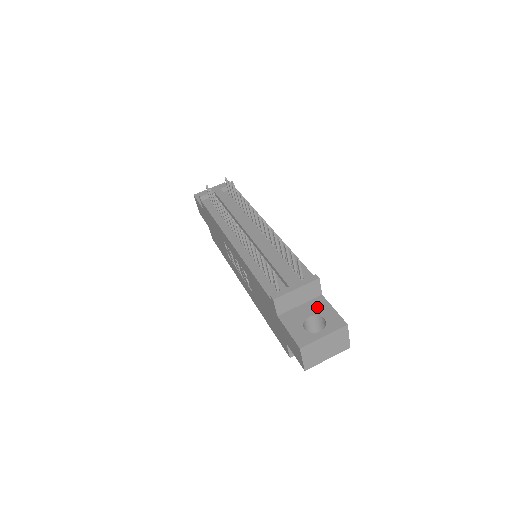
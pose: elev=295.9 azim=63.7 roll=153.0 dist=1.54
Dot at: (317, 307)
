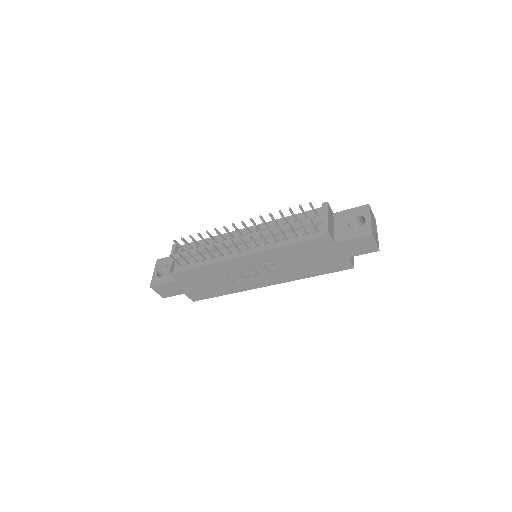
Dot at: (343, 218)
